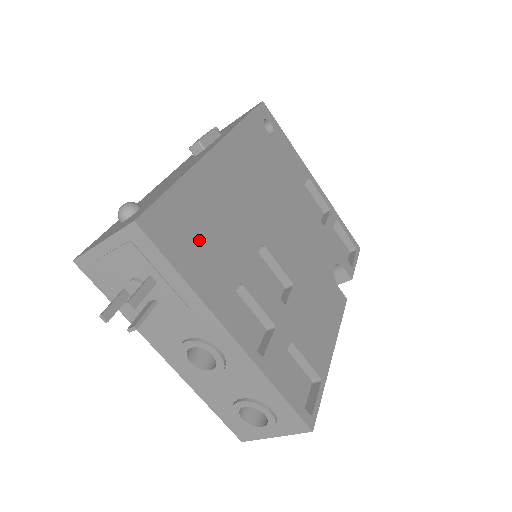
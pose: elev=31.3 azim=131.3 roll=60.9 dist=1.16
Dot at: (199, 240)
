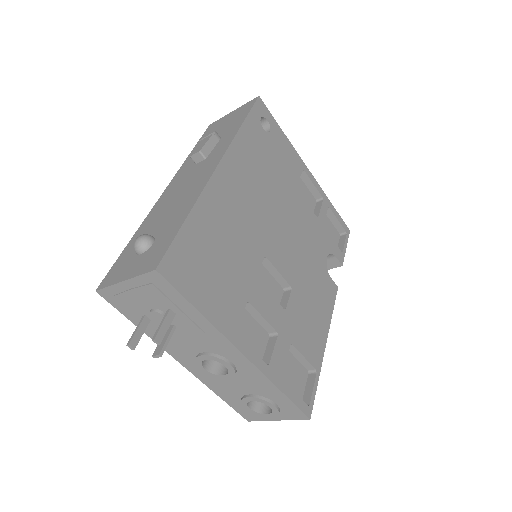
Dot at: (211, 270)
